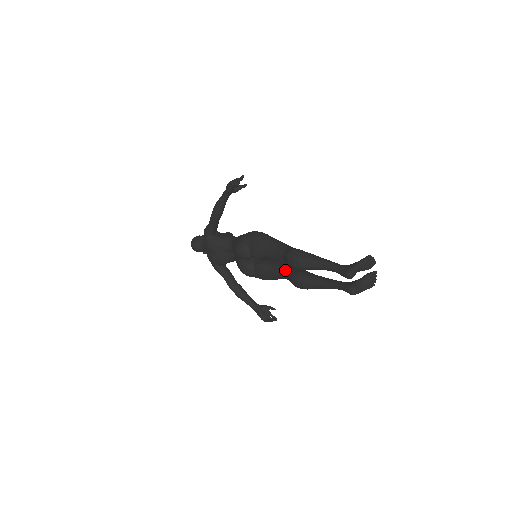
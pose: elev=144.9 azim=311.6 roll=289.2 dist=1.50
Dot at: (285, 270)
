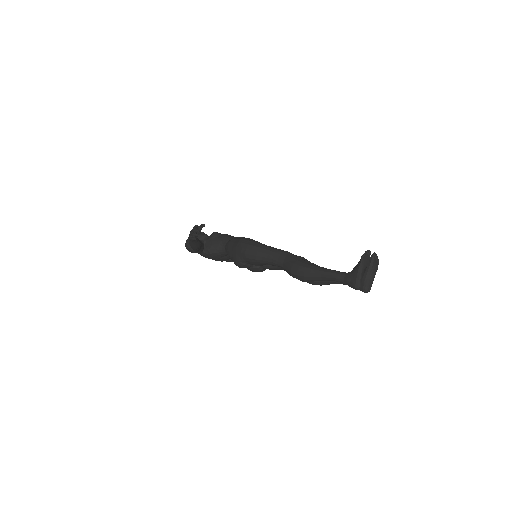
Dot at: occluded
